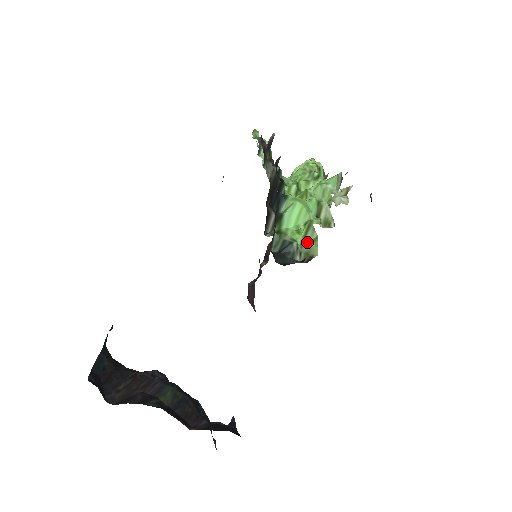
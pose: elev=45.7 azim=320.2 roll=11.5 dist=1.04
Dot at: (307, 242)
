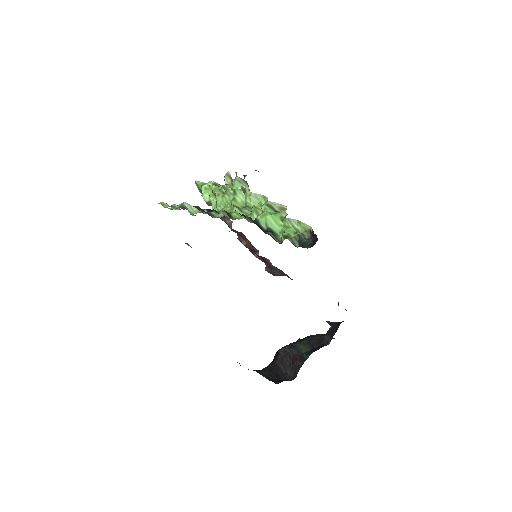
Dot at: (297, 227)
